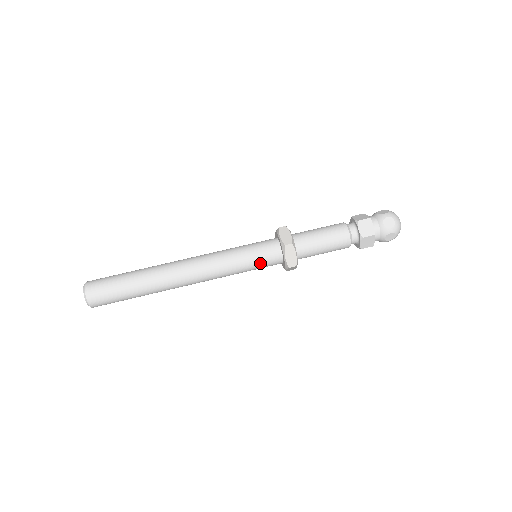
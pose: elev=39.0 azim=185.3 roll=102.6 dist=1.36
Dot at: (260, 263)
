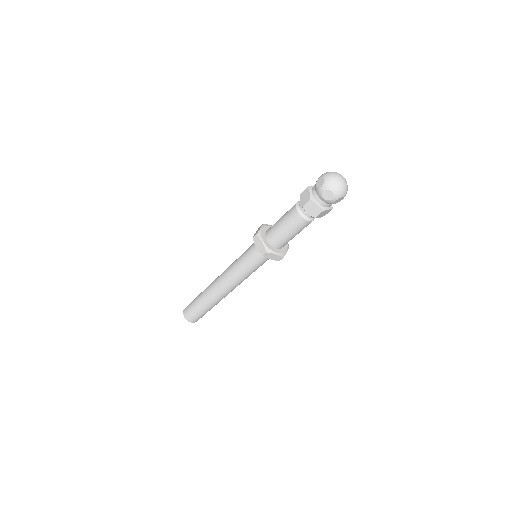
Dot at: (260, 264)
